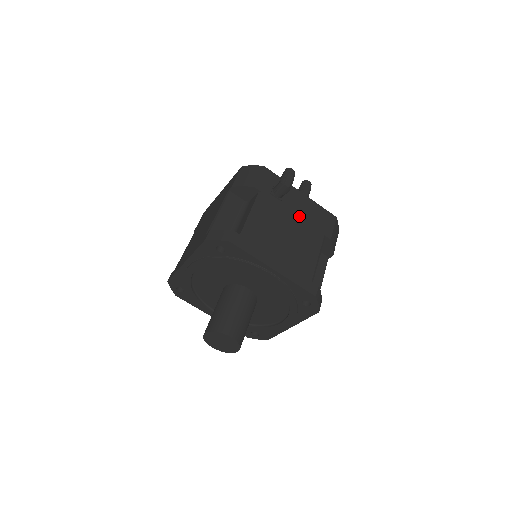
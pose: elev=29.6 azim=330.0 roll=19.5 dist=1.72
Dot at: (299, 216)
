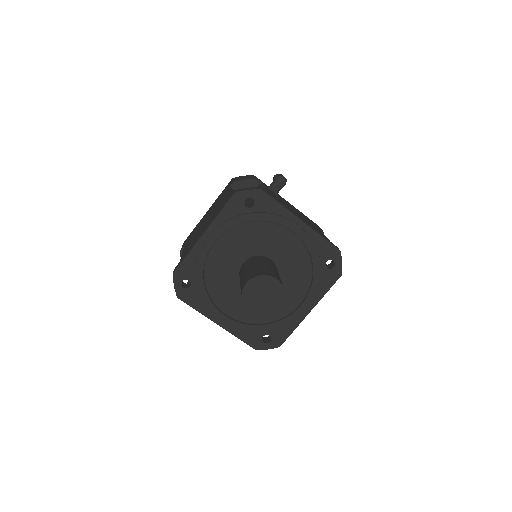
Dot at: (295, 209)
